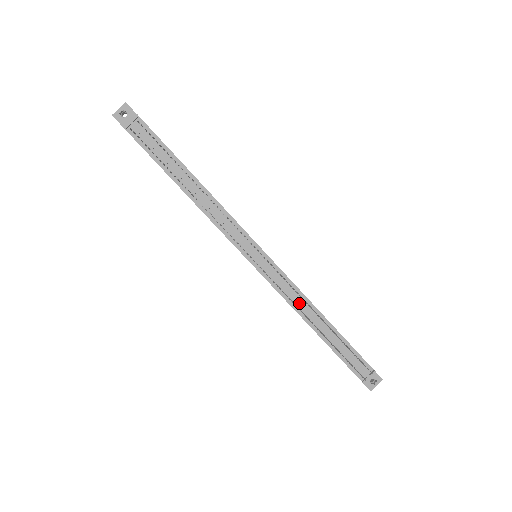
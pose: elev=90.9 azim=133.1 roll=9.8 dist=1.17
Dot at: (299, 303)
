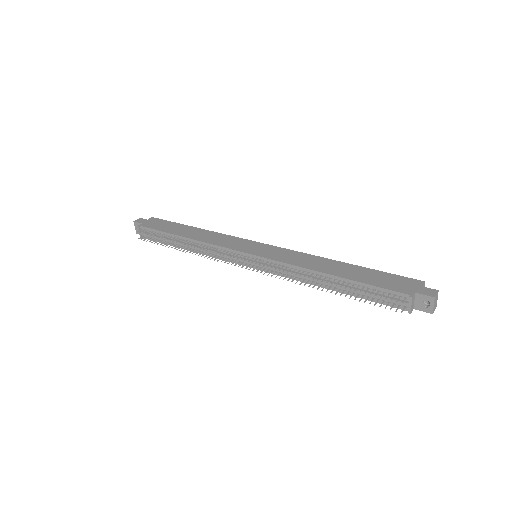
Dot at: occluded
